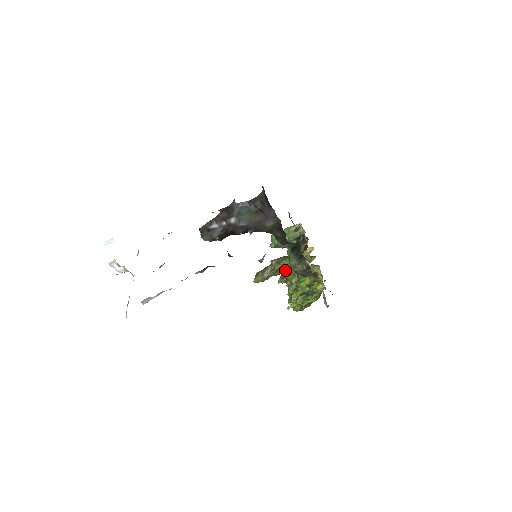
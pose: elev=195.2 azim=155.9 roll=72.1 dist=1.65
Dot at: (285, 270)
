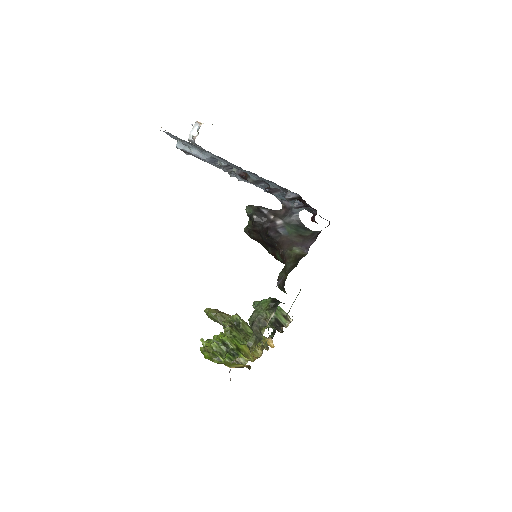
Dot at: occluded
